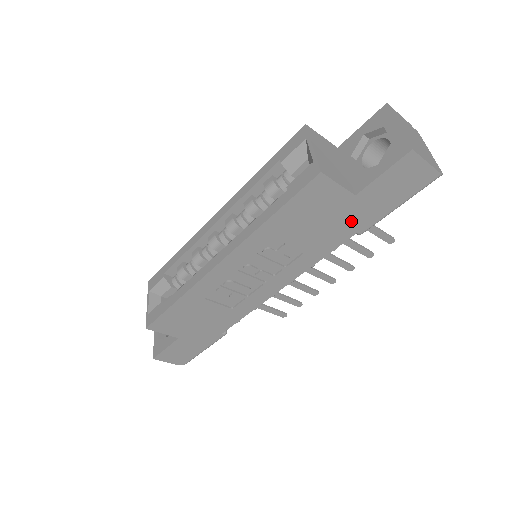
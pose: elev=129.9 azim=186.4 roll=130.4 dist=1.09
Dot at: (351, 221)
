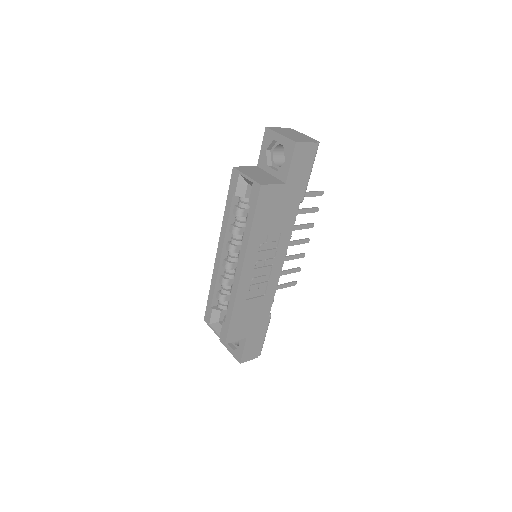
Dot at: (293, 198)
